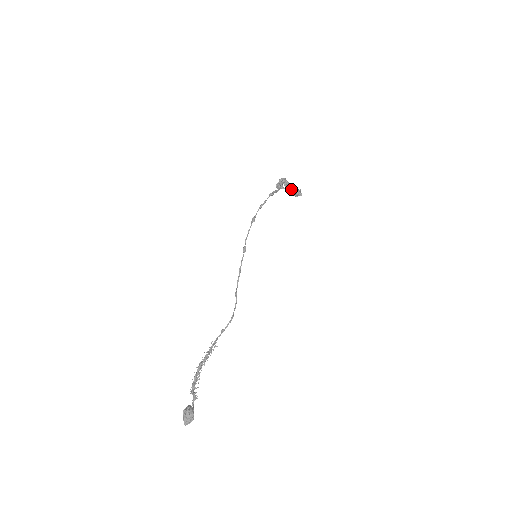
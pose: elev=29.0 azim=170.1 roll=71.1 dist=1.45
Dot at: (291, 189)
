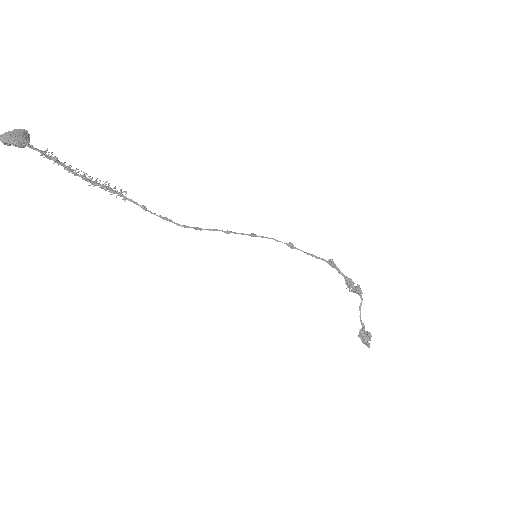
Dot at: (360, 317)
